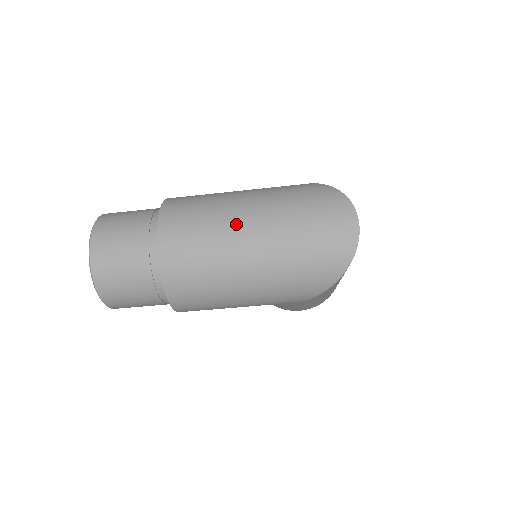
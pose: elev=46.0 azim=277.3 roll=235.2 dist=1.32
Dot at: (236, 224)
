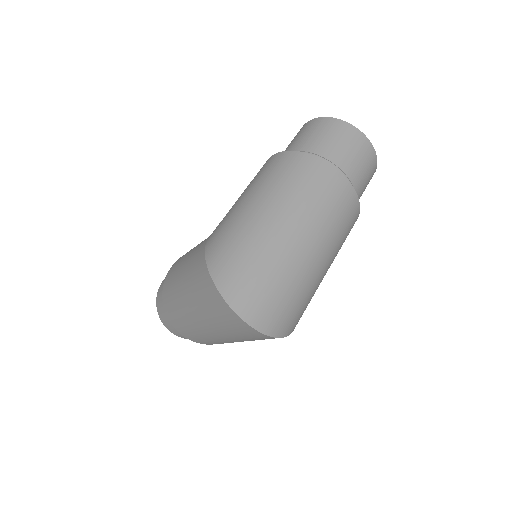
Dot at: (195, 325)
